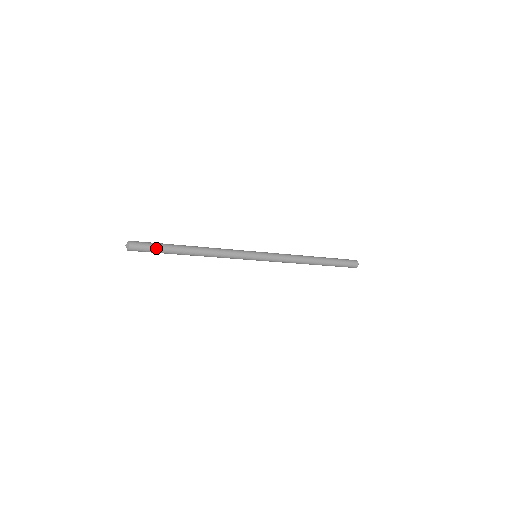
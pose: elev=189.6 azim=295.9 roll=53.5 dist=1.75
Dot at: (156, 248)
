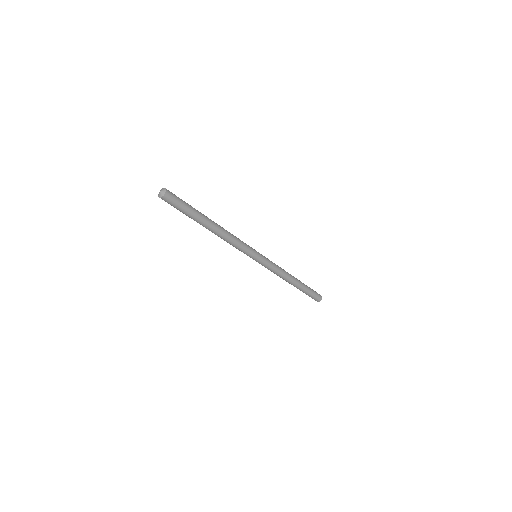
Dot at: (187, 204)
